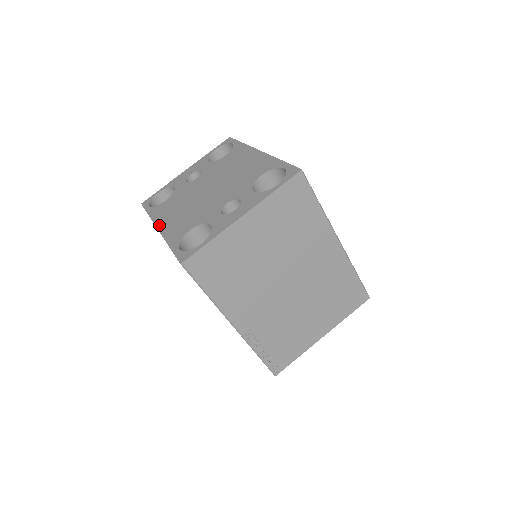
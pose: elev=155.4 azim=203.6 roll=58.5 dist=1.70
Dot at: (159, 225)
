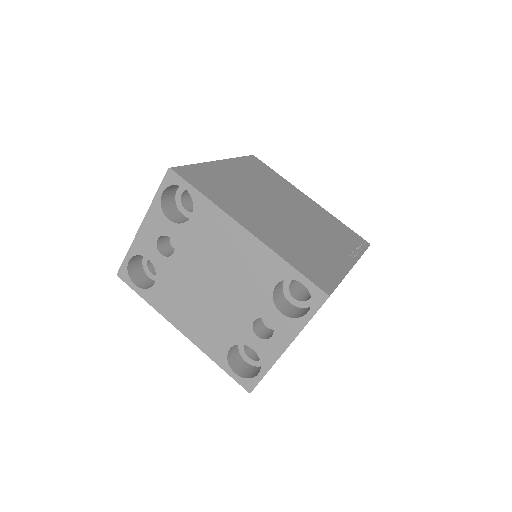
Dot at: (179, 328)
